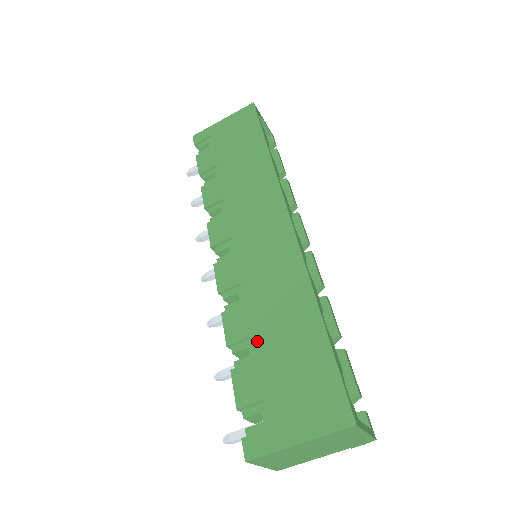
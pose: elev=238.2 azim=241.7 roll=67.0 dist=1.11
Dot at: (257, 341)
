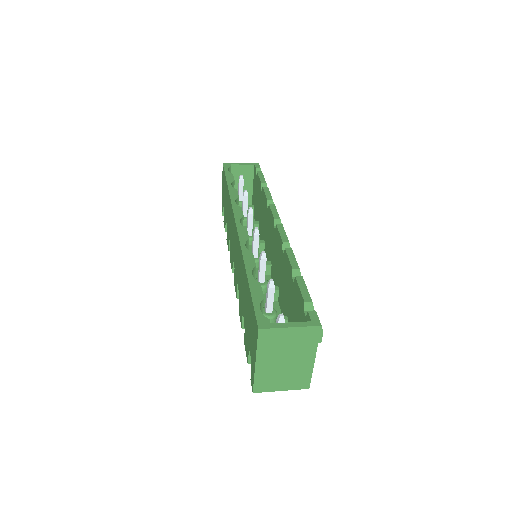
Dot at: (243, 314)
